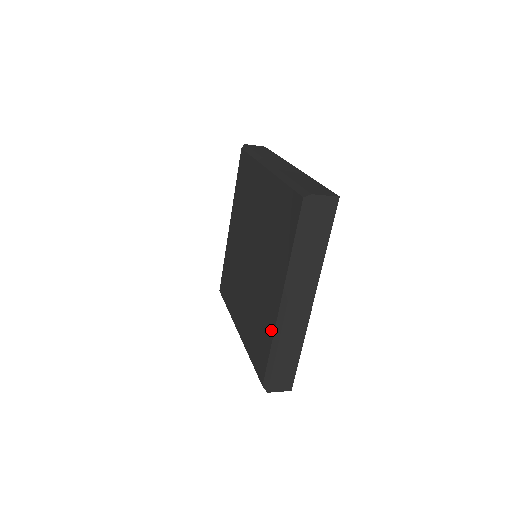
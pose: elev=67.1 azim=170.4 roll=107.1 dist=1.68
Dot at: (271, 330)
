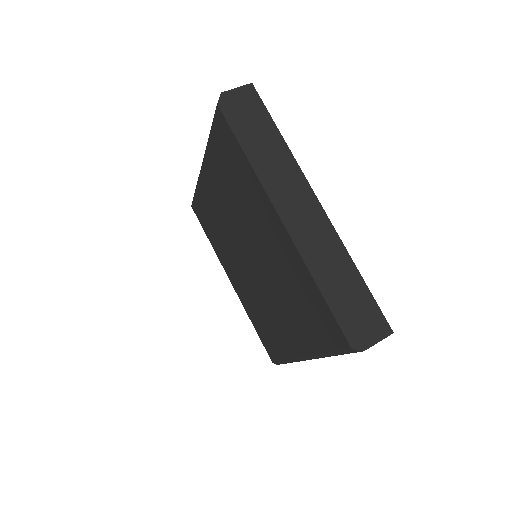
Dot at: (286, 354)
